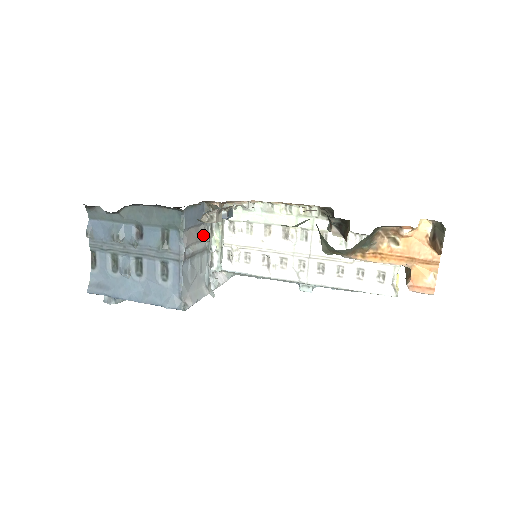
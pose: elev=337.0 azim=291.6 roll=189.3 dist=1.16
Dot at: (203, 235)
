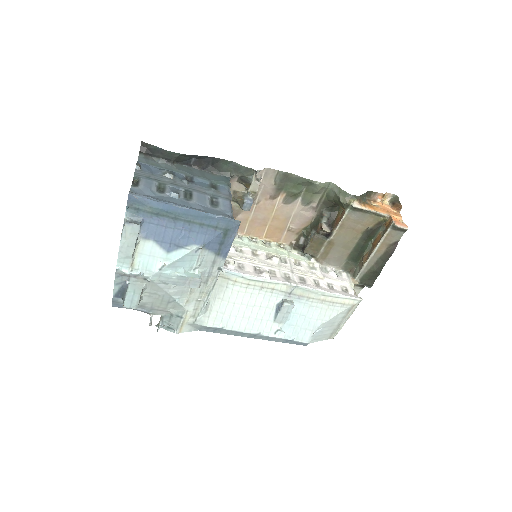
Dot at: occluded
